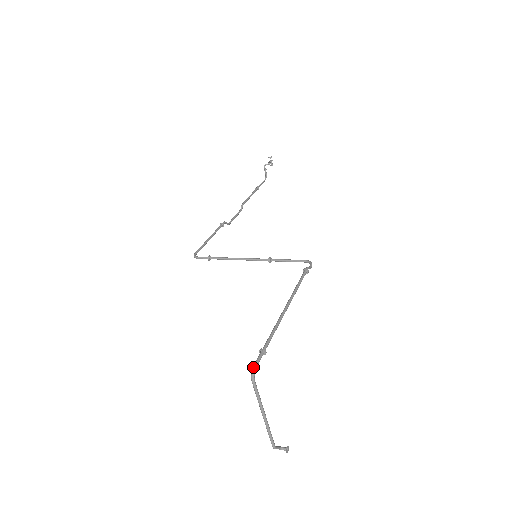
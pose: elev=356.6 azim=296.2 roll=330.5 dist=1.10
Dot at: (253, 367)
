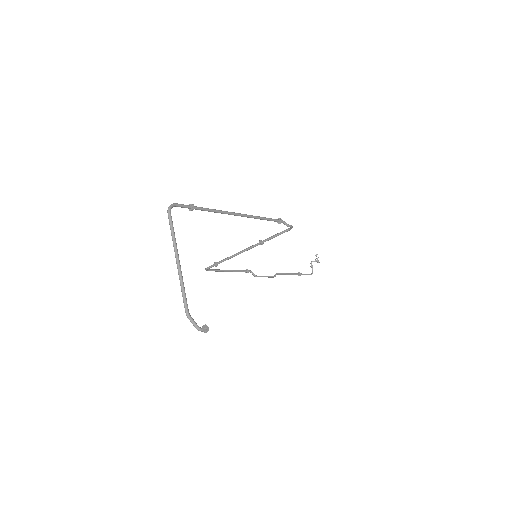
Dot at: (173, 203)
